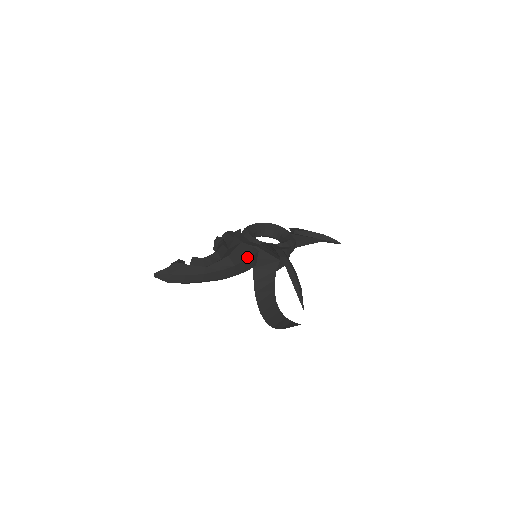
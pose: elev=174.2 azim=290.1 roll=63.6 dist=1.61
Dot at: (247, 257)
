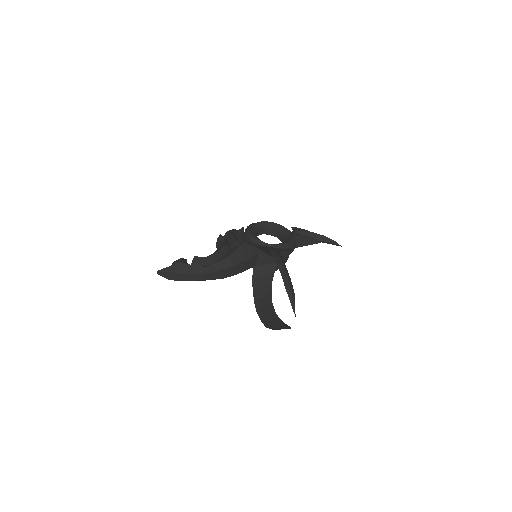
Dot at: (247, 258)
